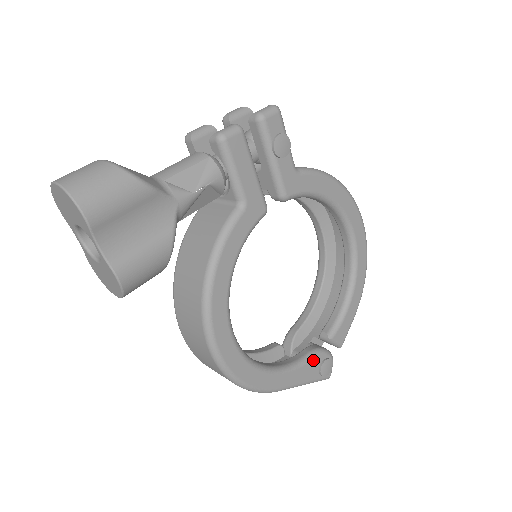
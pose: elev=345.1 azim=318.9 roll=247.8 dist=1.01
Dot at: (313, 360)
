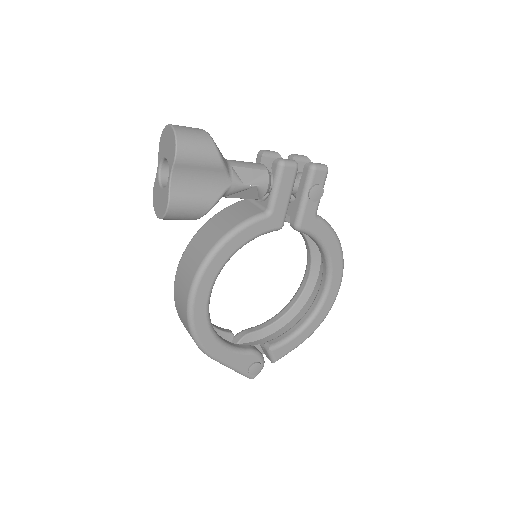
Dot at: (250, 356)
